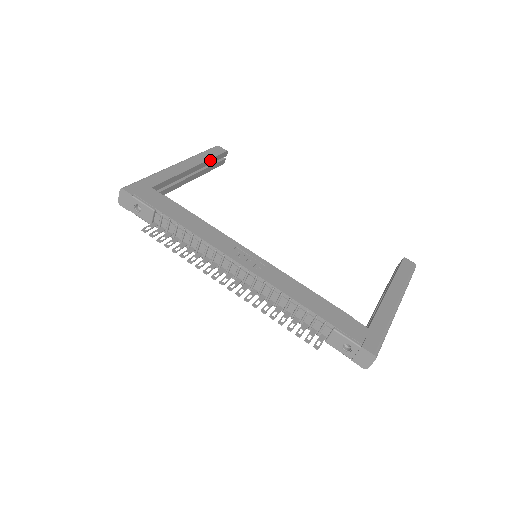
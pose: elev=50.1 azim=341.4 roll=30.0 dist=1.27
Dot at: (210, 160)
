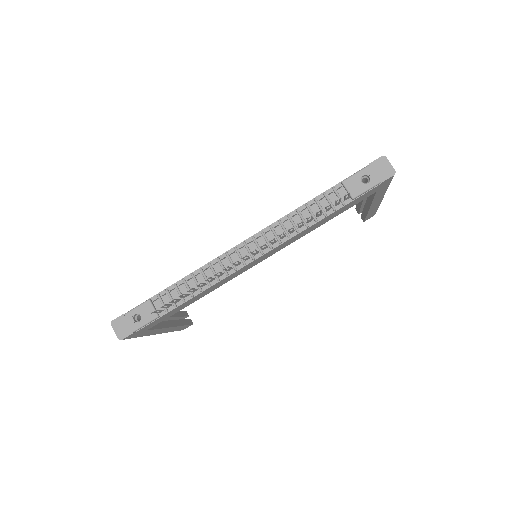
Dot at: (176, 313)
